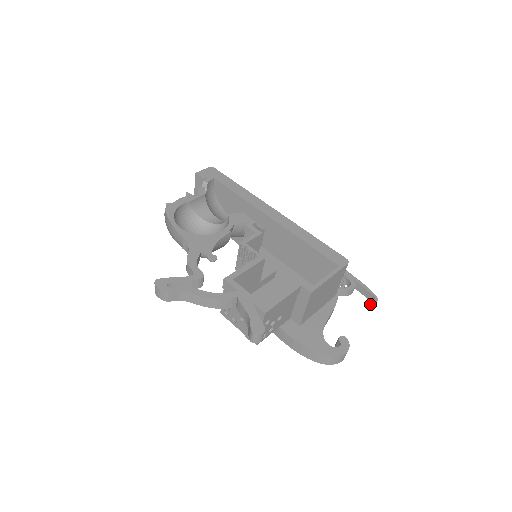
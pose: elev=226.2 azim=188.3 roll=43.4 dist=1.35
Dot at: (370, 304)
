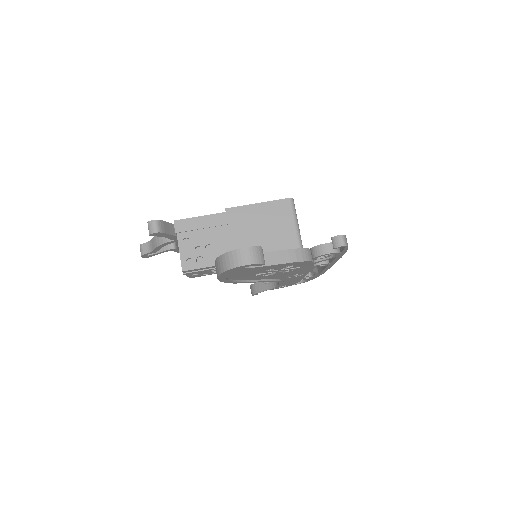
Dot at: (334, 242)
